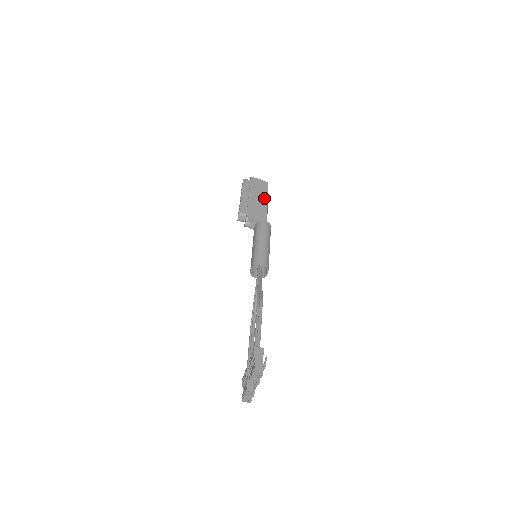
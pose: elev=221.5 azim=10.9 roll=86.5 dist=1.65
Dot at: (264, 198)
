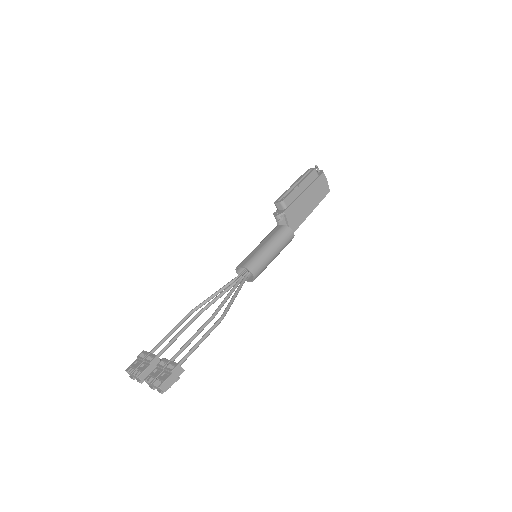
Dot at: (313, 205)
